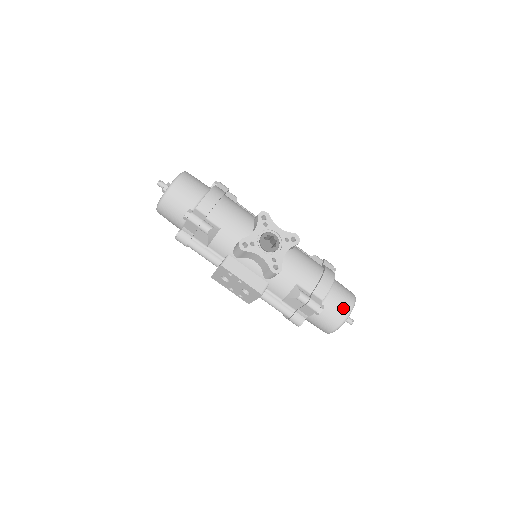
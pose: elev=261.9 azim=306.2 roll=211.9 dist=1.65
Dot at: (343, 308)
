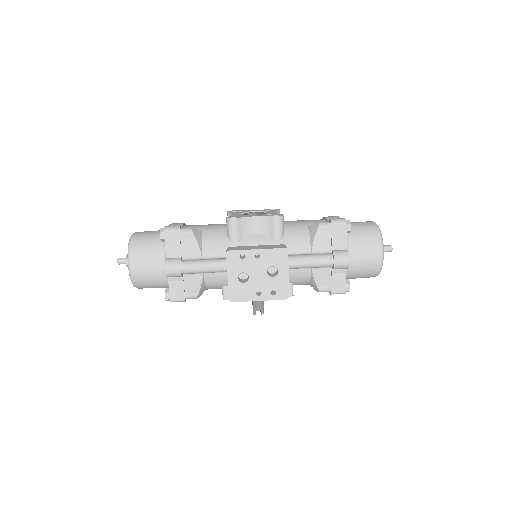
Dot at: (366, 223)
